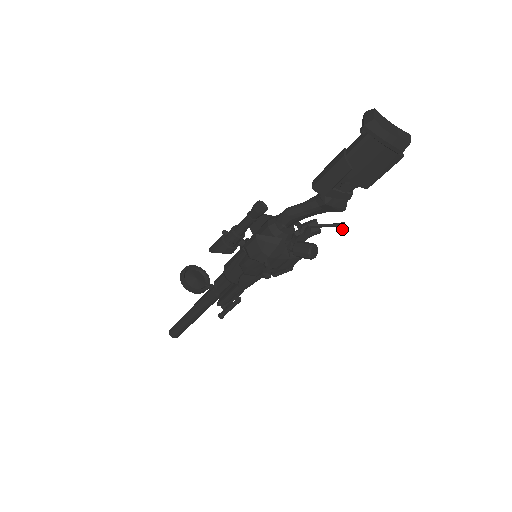
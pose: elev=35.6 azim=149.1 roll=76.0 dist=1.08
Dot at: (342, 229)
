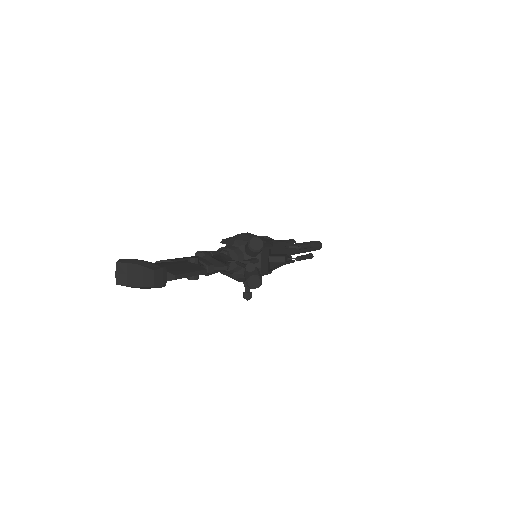
Dot at: (250, 270)
